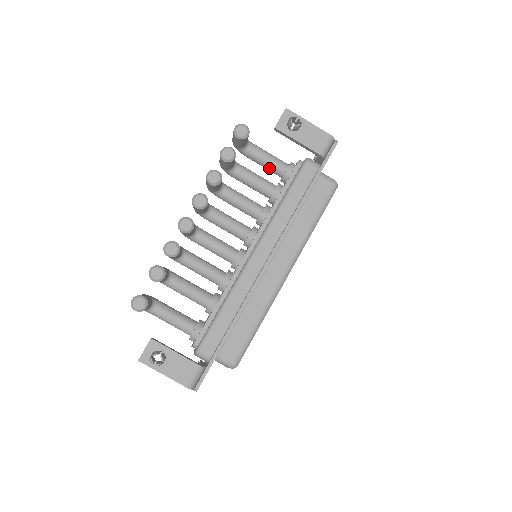
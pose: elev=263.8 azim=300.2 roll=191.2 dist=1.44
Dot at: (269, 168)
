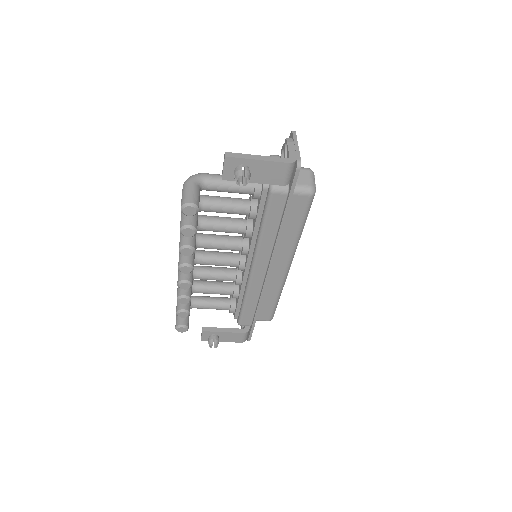
Dot at: occluded
